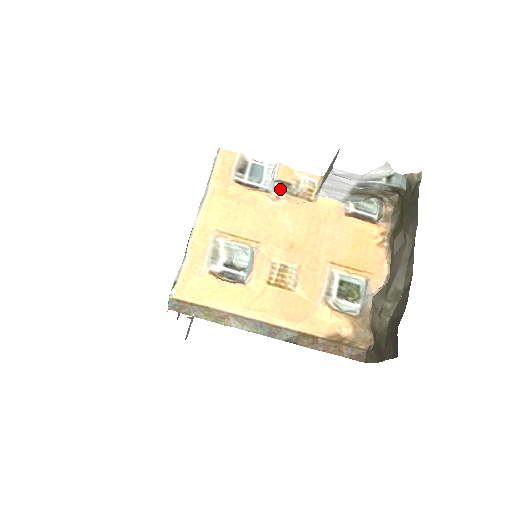
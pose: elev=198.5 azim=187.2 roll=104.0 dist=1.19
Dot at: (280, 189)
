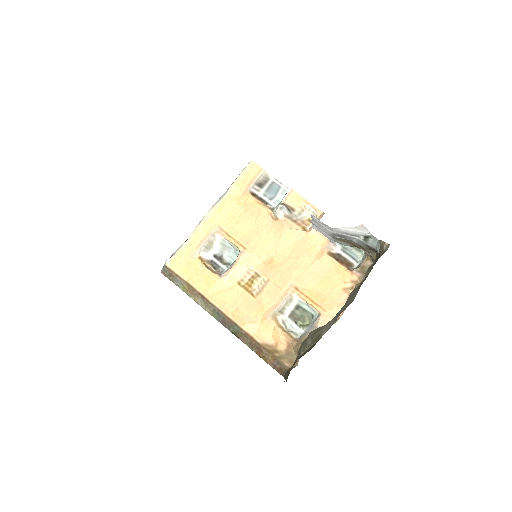
Dot at: (280, 212)
